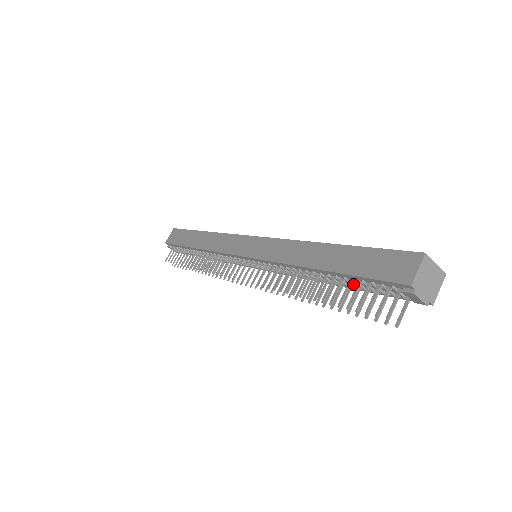
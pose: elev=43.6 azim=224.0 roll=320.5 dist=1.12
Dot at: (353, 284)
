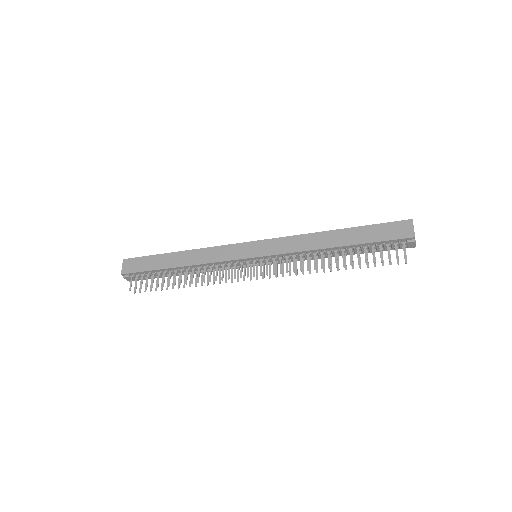
Dot at: (363, 250)
